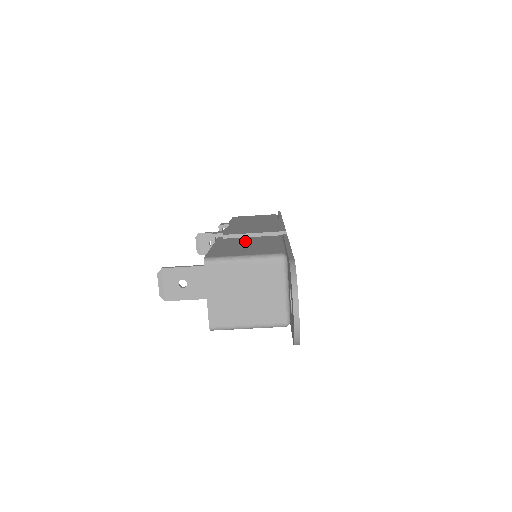
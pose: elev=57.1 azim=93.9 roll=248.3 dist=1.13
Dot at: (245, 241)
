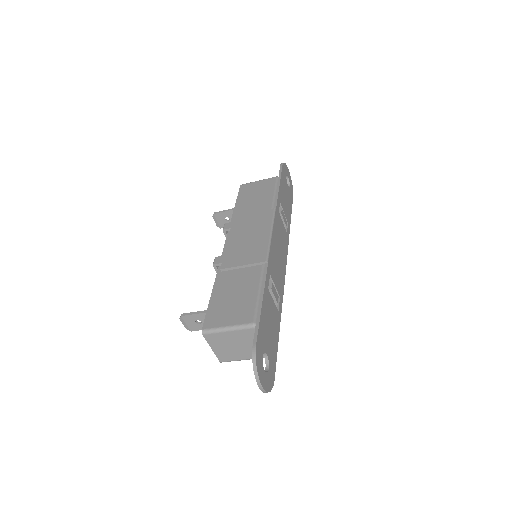
Dot at: (235, 283)
